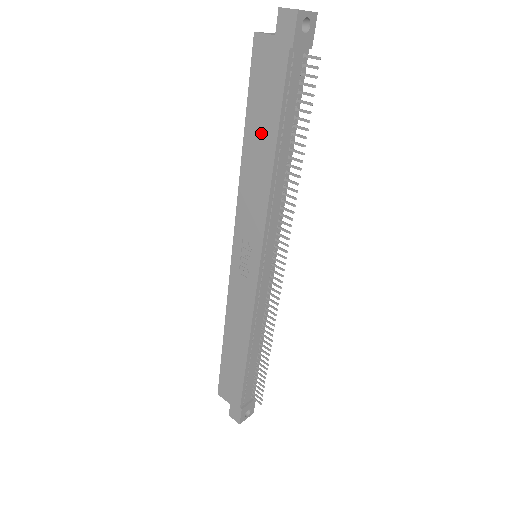
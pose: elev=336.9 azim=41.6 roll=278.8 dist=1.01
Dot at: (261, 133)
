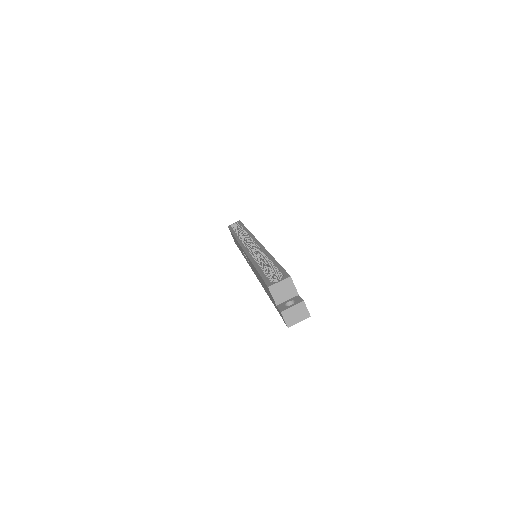
Dot at: (262, 283)
